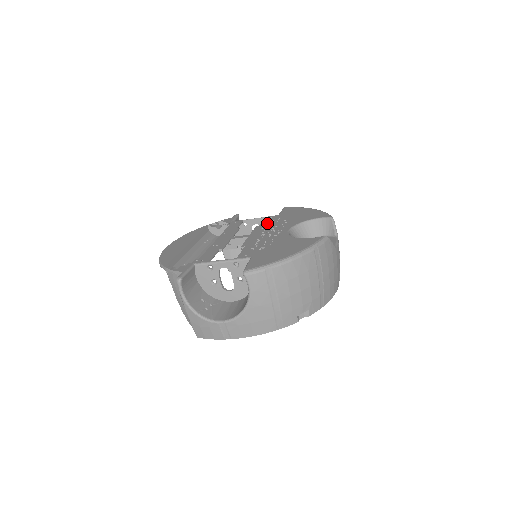
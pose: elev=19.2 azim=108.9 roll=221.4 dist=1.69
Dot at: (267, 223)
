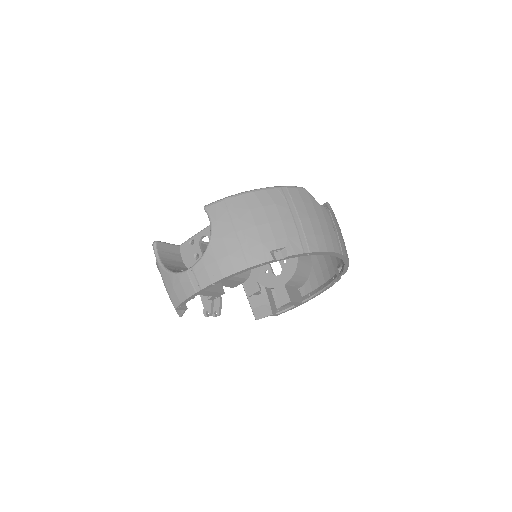
Dot at: occluded
